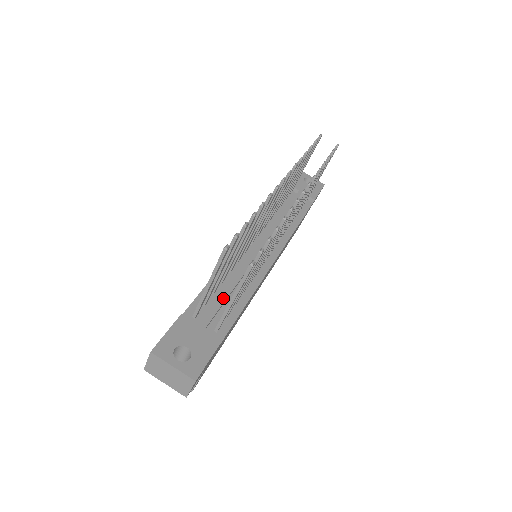
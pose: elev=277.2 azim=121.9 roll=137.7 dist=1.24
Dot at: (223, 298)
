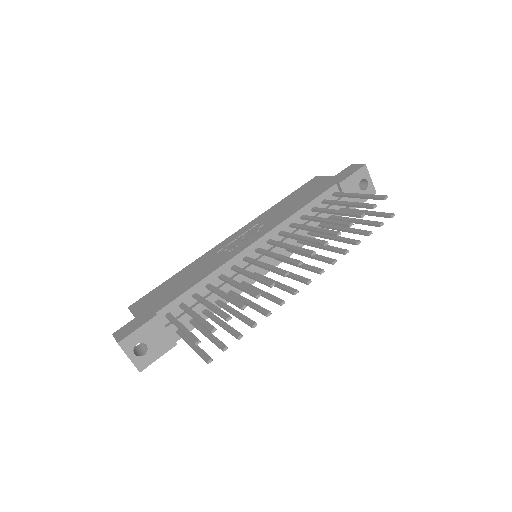
Dot at: (197, 308)
